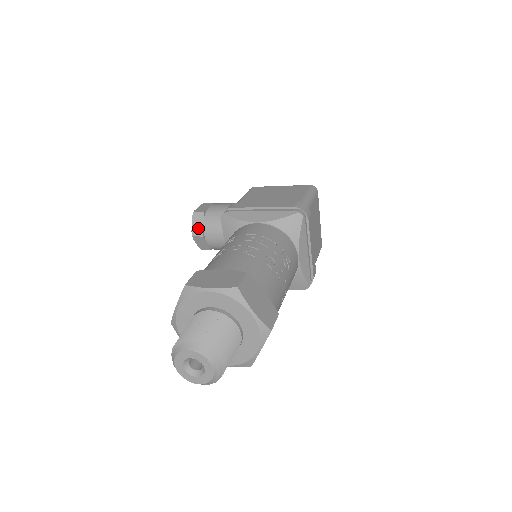
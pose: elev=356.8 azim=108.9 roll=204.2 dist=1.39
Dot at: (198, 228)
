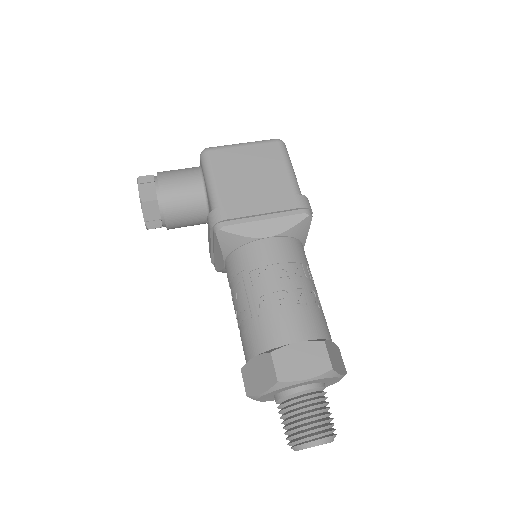
Dot at: (153, 219)
